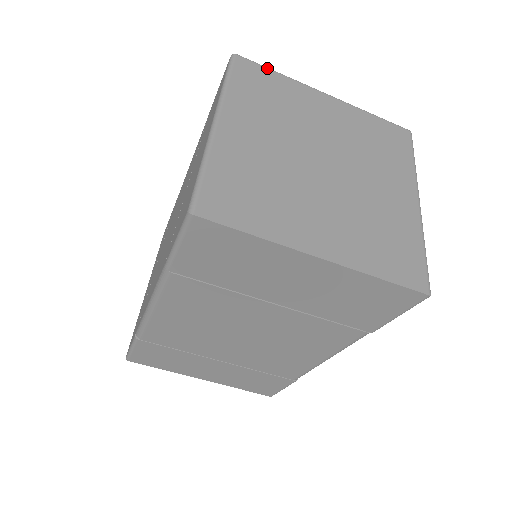
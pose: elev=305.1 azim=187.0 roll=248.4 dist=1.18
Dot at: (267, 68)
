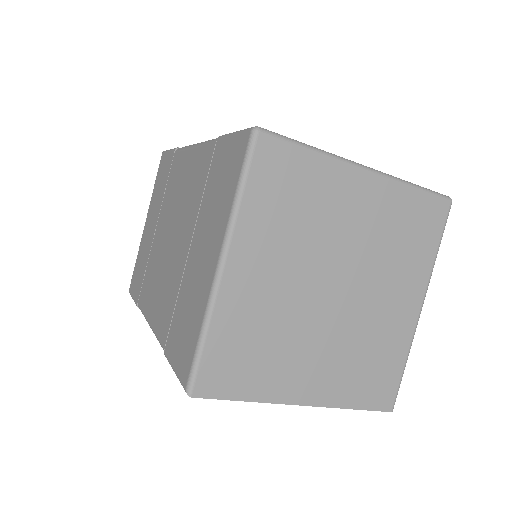
Dot at: (296, 145)
